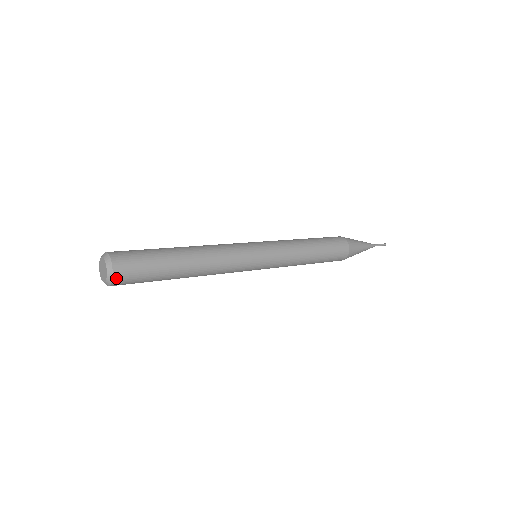
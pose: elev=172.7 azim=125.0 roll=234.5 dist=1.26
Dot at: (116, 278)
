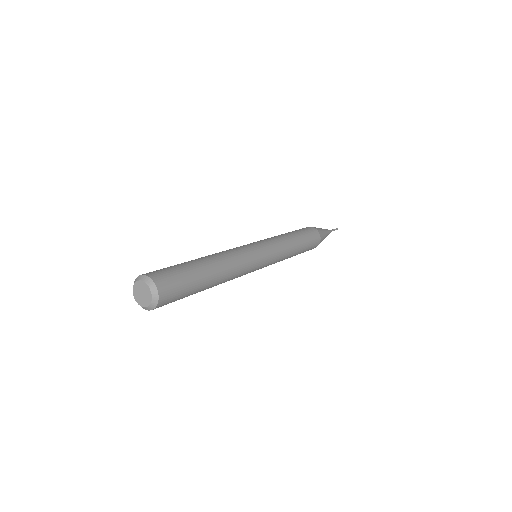
Dot at: (157, 307)
